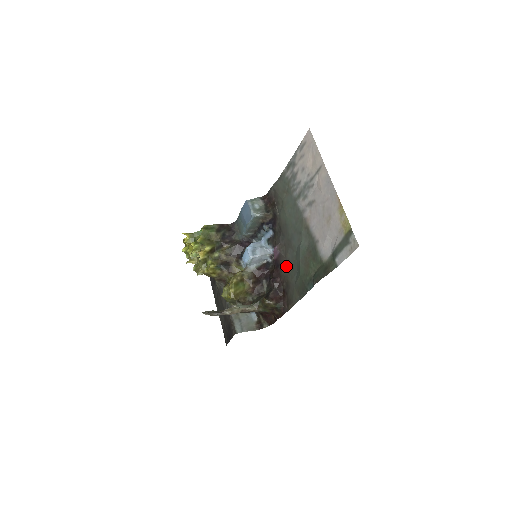
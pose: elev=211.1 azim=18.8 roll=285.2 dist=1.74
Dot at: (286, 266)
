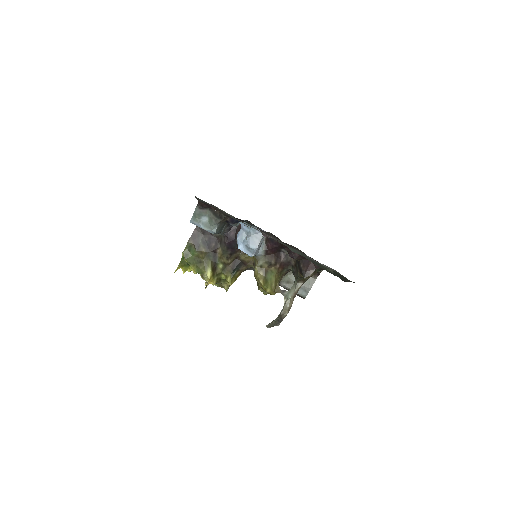
Dot at: (292, 246)
